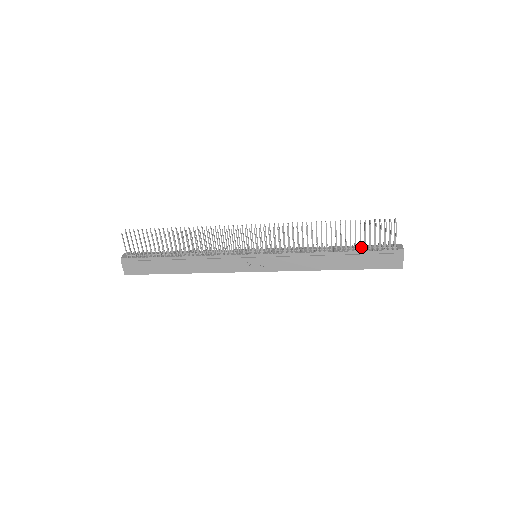
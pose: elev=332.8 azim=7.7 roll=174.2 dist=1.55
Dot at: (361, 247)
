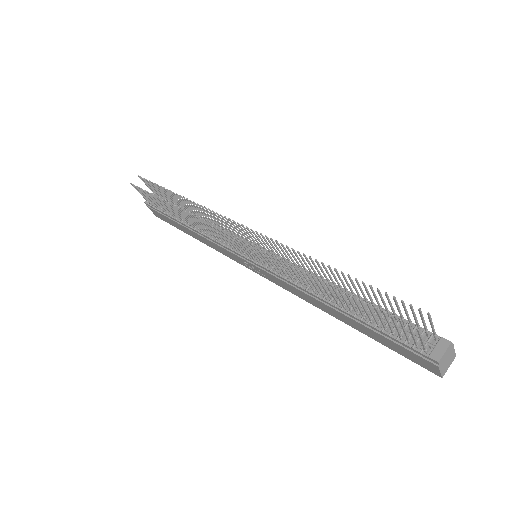
Dot at: (371, 321)
